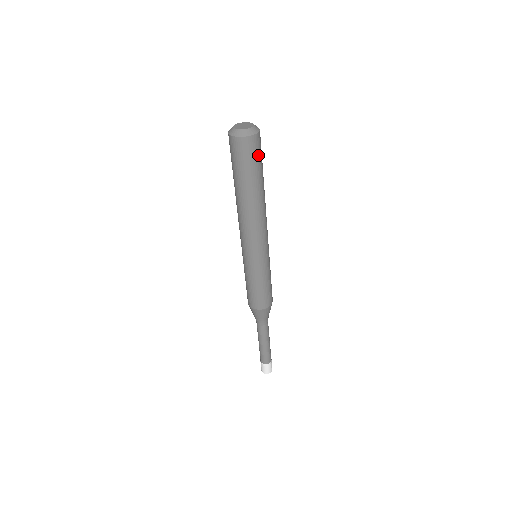
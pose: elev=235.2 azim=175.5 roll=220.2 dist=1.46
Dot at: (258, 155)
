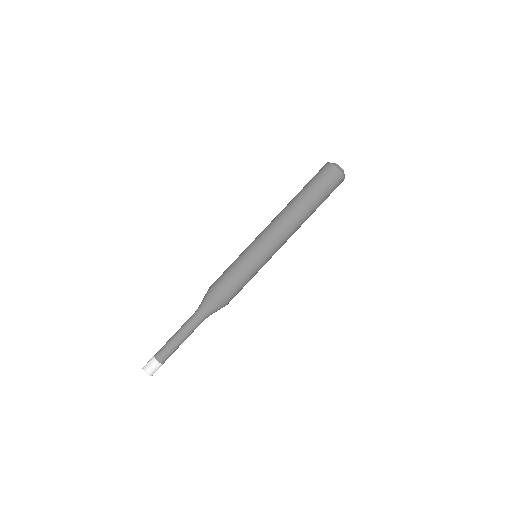
Dot at: occluded
